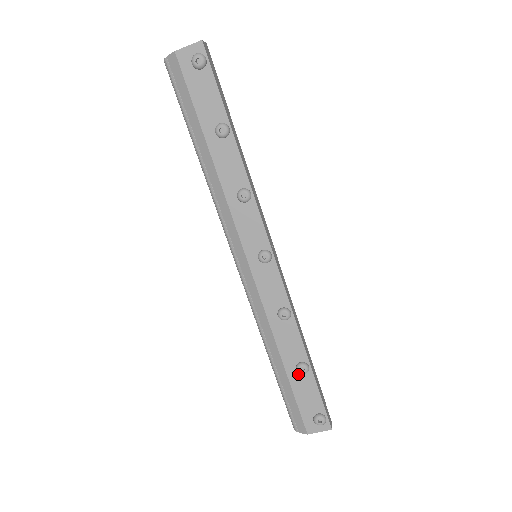
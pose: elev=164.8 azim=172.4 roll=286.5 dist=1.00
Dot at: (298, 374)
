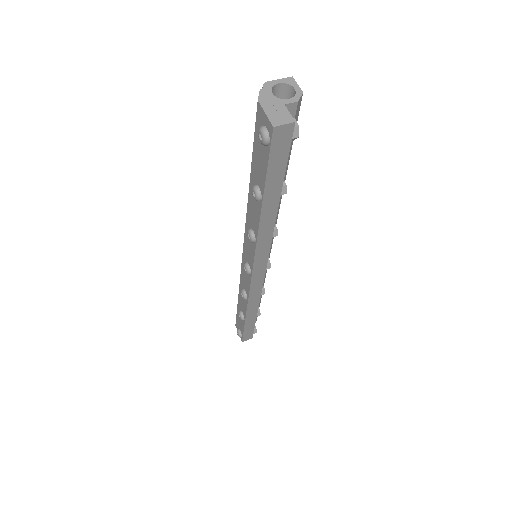
Dot at: occluded
